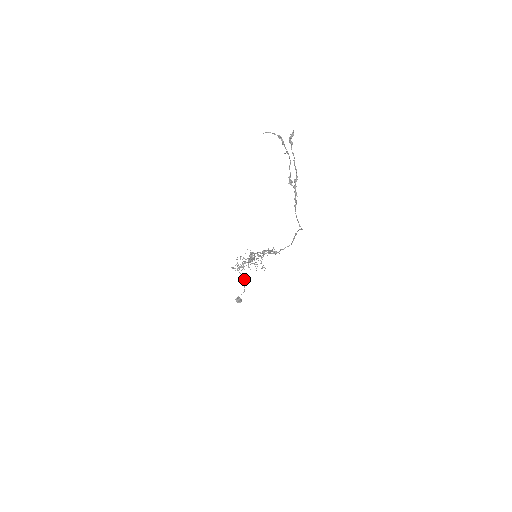
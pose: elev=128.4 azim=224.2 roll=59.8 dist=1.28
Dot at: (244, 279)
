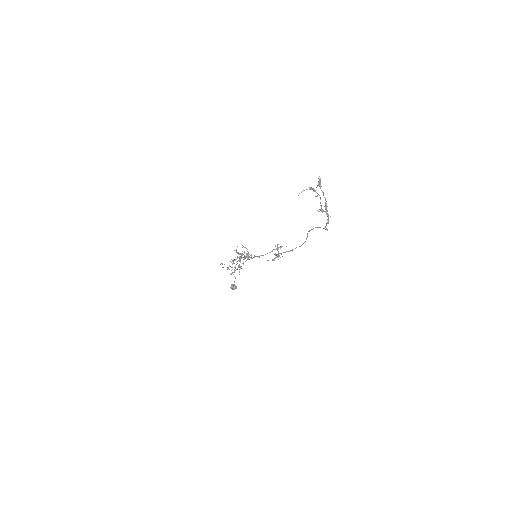
Dot at: occluded
